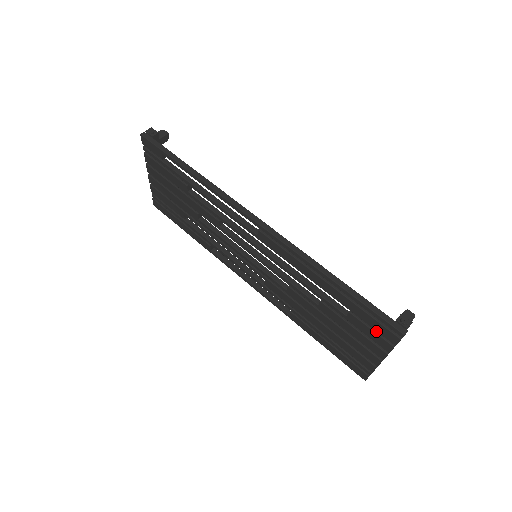
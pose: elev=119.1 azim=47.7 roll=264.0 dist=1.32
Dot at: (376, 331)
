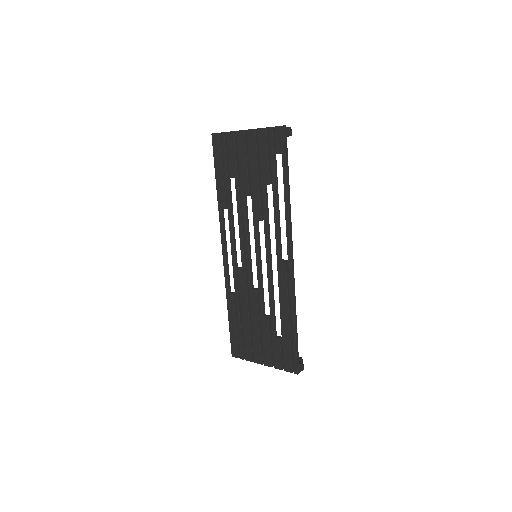
Dot at: (282, 357)
